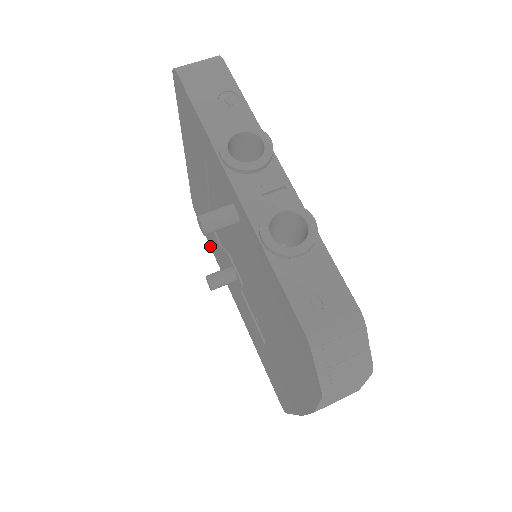
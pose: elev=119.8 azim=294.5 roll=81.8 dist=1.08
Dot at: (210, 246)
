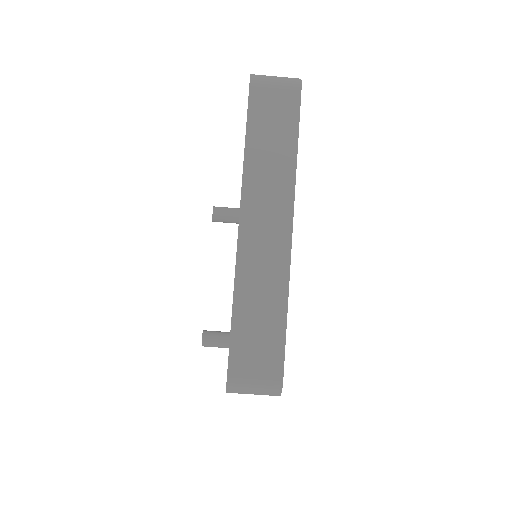
Dot at: occluded
